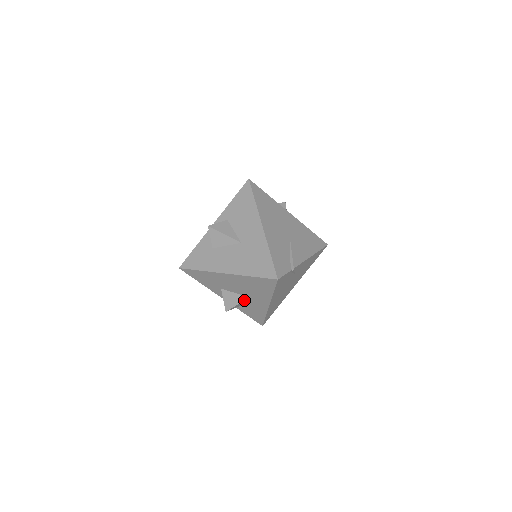
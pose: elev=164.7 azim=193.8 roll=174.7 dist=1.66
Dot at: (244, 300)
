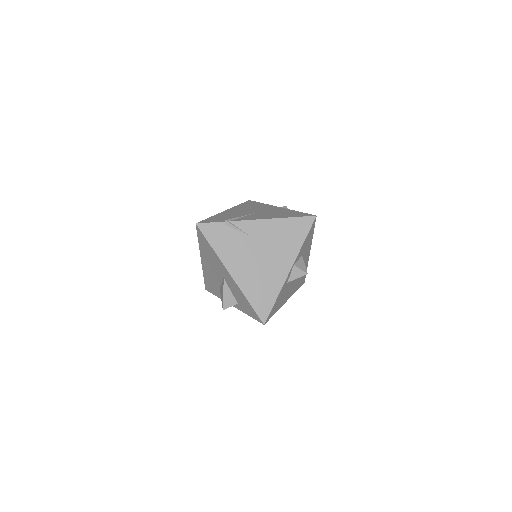
Dot at: (224, 285)
